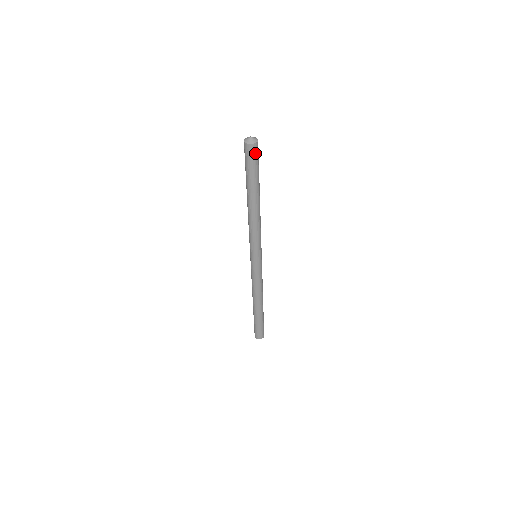
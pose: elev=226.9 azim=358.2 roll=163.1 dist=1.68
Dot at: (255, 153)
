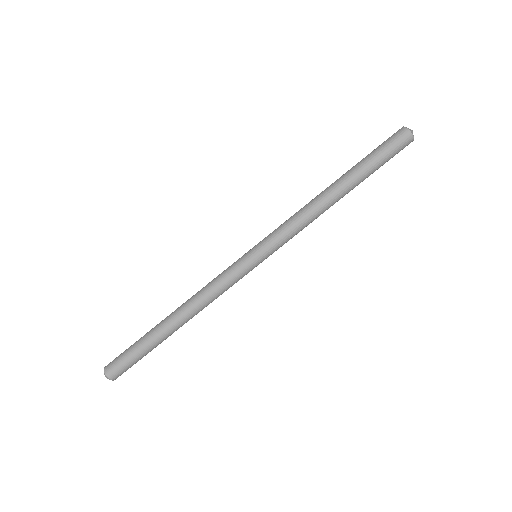
Dot at: (403, 148)
